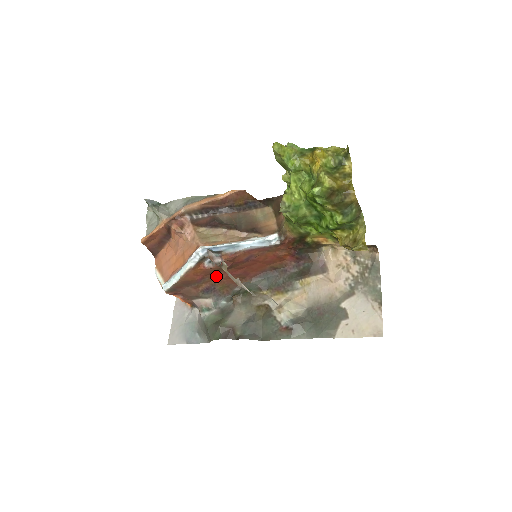
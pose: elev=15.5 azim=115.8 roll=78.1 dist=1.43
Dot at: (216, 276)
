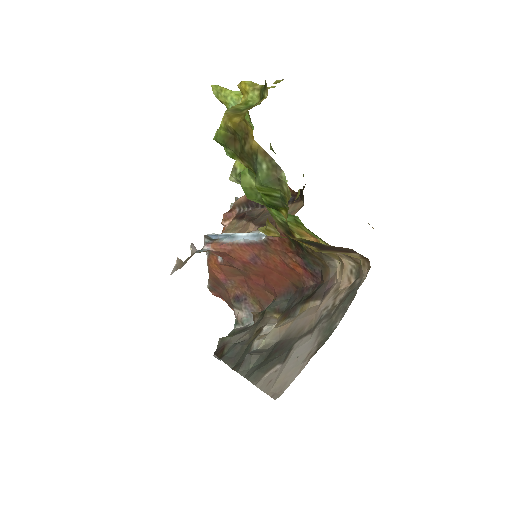
Dot at: (243, 282)
